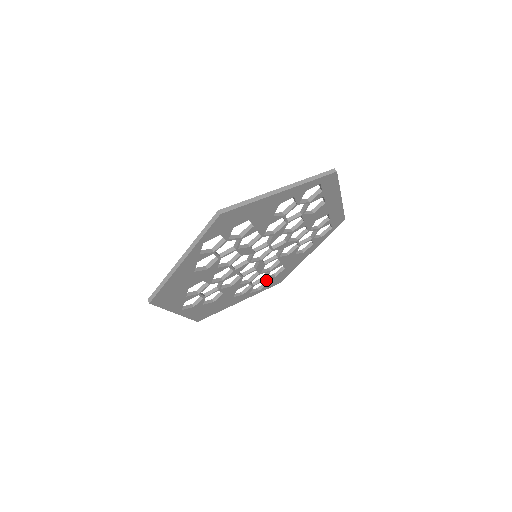
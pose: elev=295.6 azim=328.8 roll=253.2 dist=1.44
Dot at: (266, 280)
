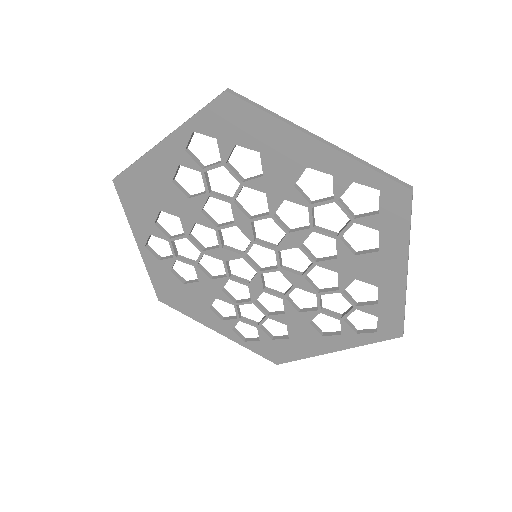
Dot at: (259, 330)
